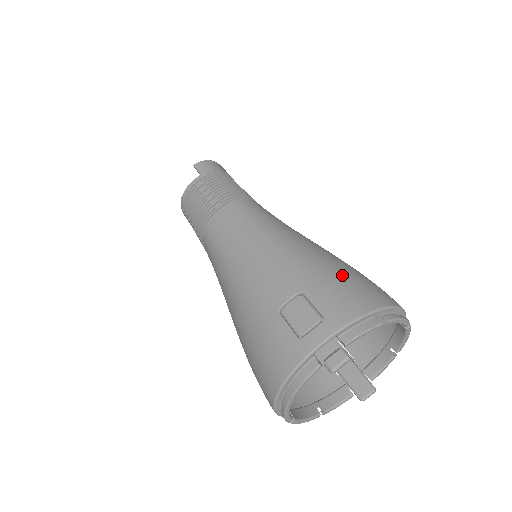
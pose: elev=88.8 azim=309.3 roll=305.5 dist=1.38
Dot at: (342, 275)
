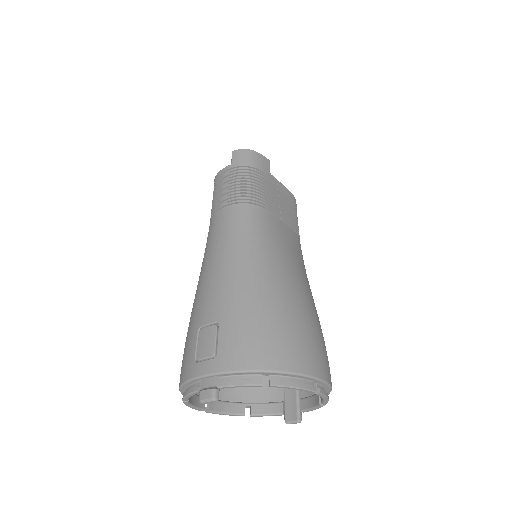
Dot at: (263, 322)
